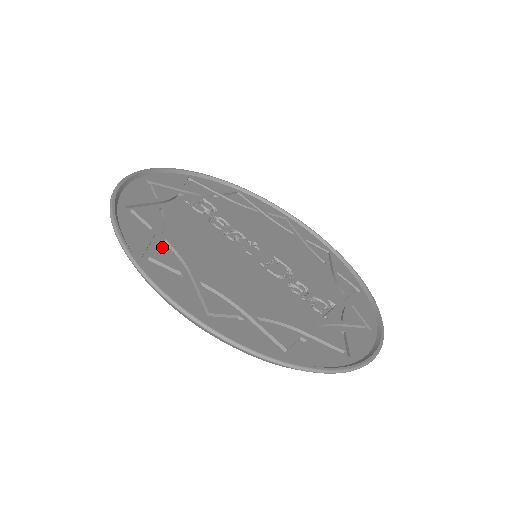
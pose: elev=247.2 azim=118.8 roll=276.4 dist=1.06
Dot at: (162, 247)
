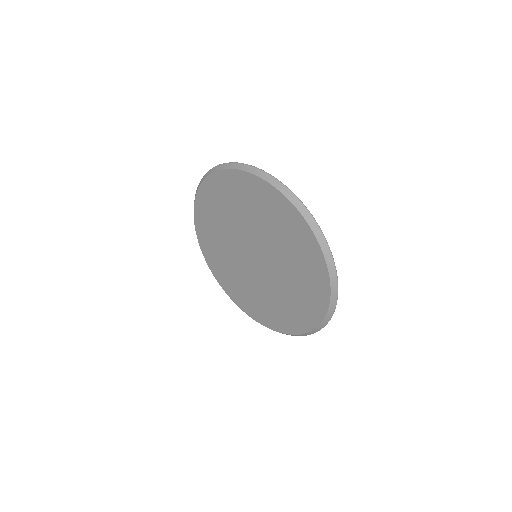
Dot at: occluded
